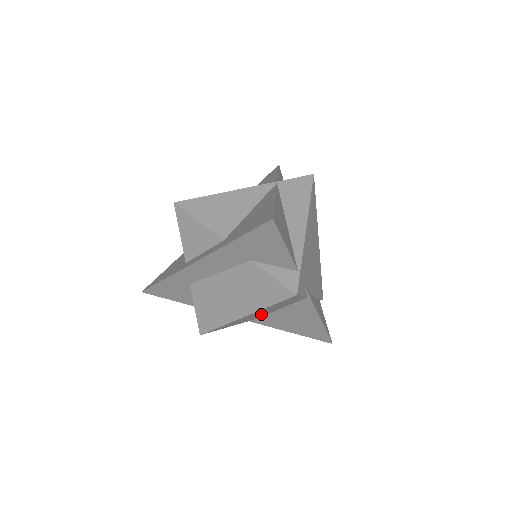
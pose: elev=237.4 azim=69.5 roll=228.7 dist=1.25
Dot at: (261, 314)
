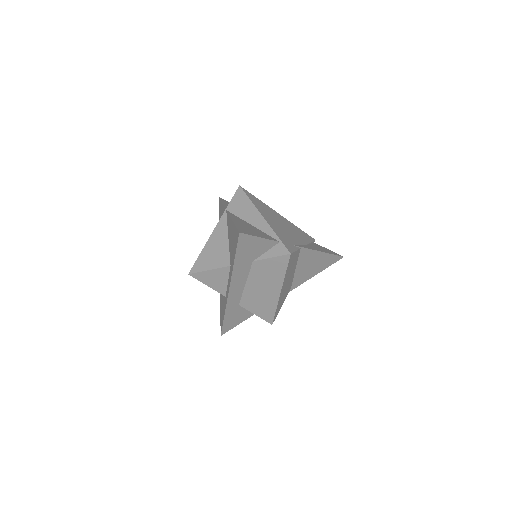
Dot at: (289, 281)
